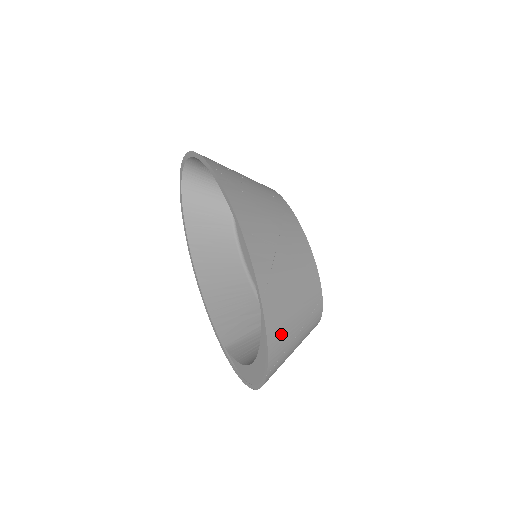
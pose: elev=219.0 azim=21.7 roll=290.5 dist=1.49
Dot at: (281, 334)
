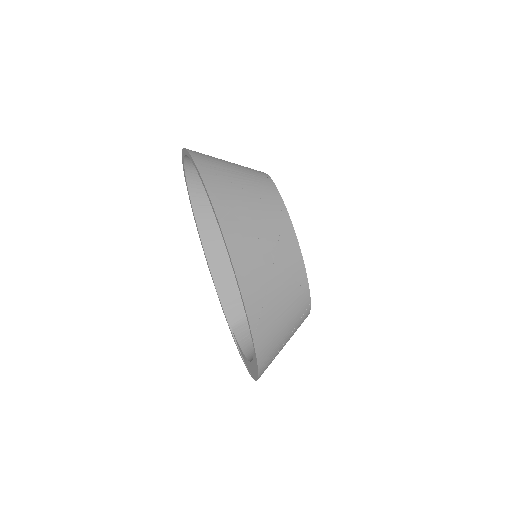
Dot at: (270, 352)
